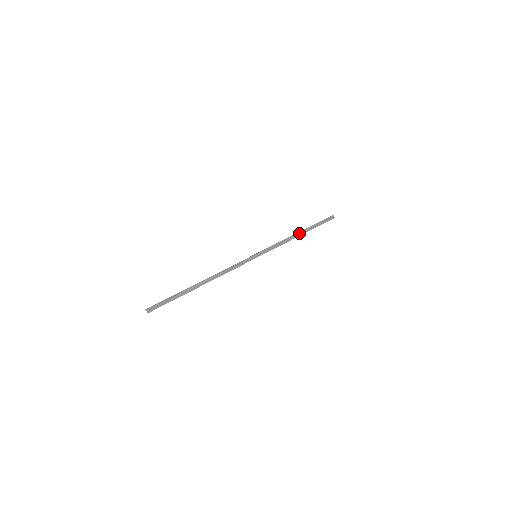
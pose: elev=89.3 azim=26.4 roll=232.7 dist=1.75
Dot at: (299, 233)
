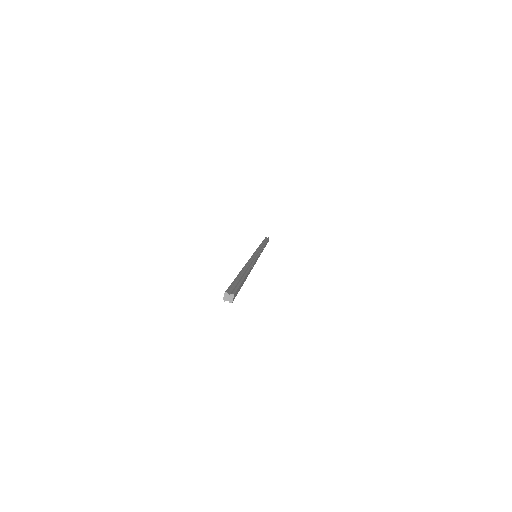
Dot at: (262, 244)
